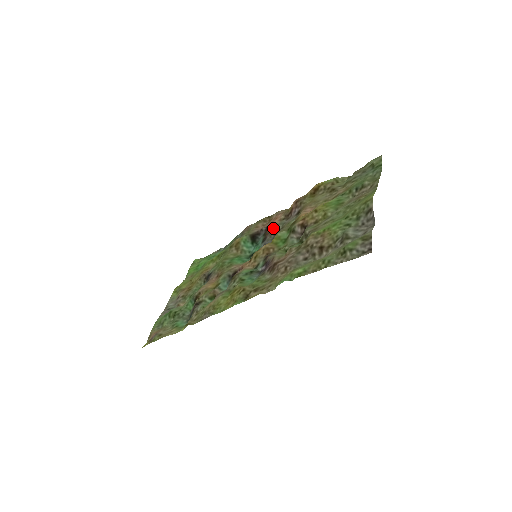
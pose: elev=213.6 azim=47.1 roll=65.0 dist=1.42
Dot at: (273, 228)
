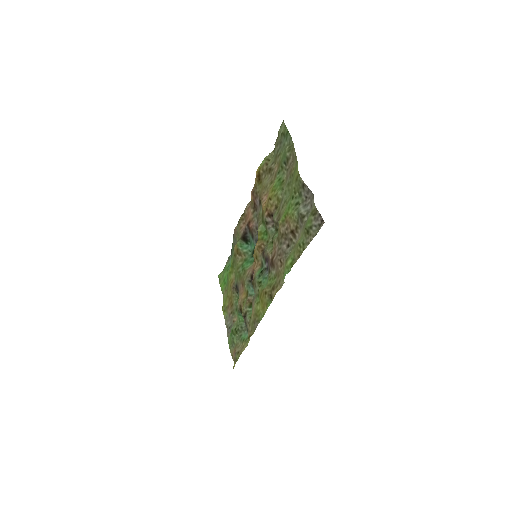
Dot at: (252, 224)
